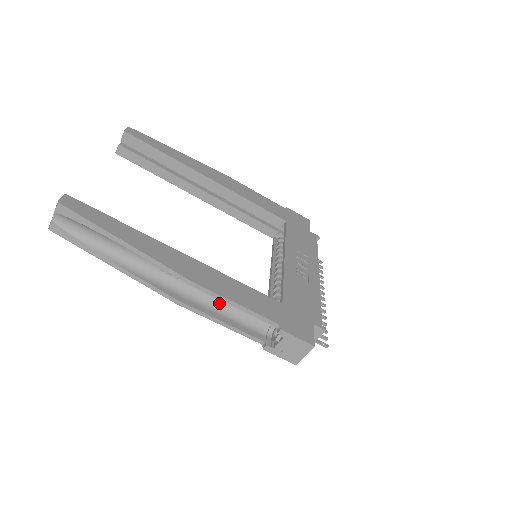
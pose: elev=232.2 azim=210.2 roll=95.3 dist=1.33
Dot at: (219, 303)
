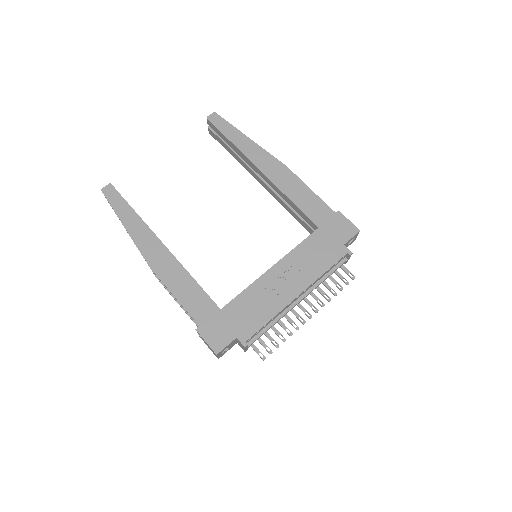
Dot at: occluded
